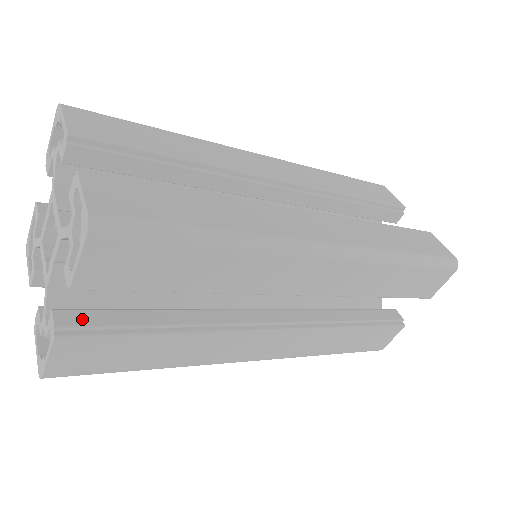
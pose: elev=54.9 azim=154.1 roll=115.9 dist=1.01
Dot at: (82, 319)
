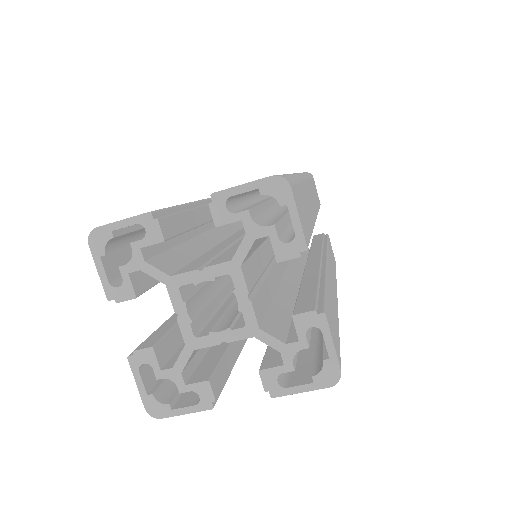
Dot at: (307, 304)
